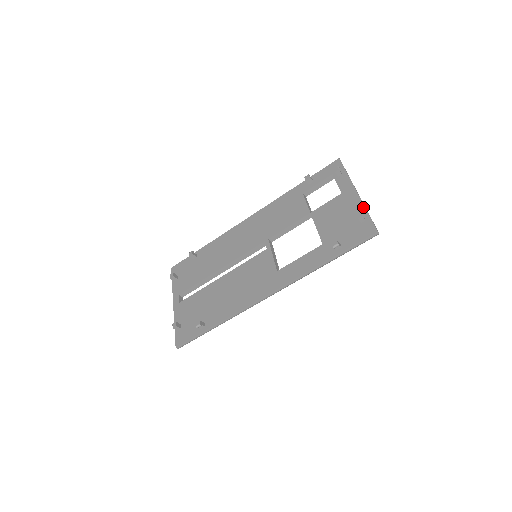
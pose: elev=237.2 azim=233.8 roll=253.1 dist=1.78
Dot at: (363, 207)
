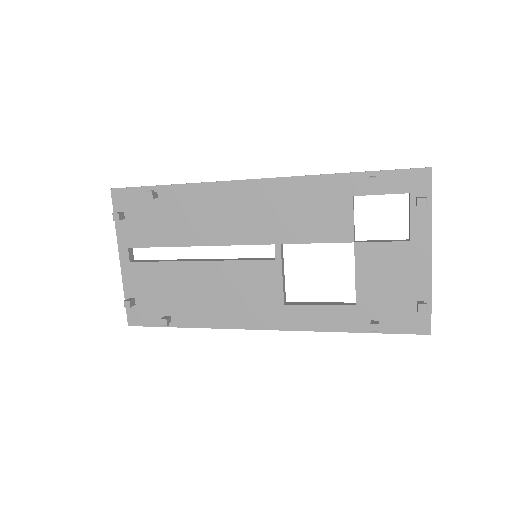
Dot at: (429, 287)
